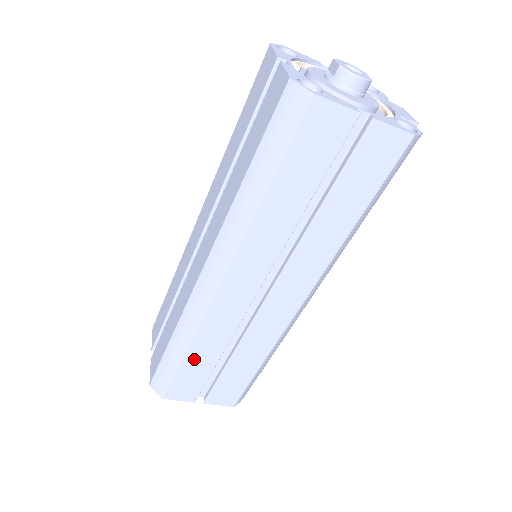
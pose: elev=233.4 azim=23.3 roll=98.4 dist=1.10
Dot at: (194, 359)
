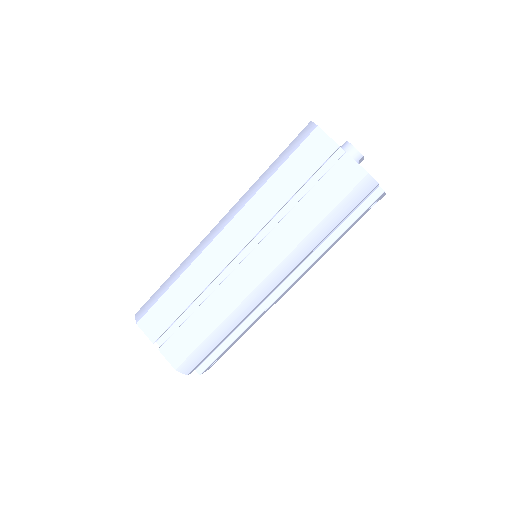
Dot at: (175, 293)
